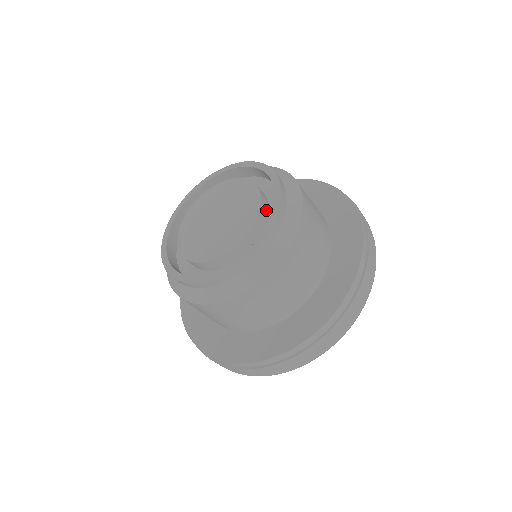
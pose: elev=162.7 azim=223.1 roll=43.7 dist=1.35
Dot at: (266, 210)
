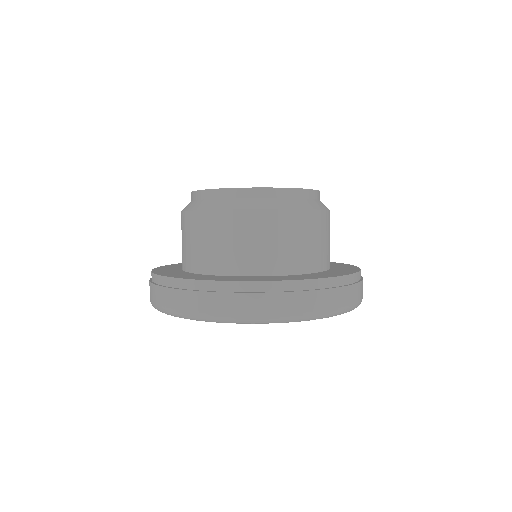
Dot at: occluded
